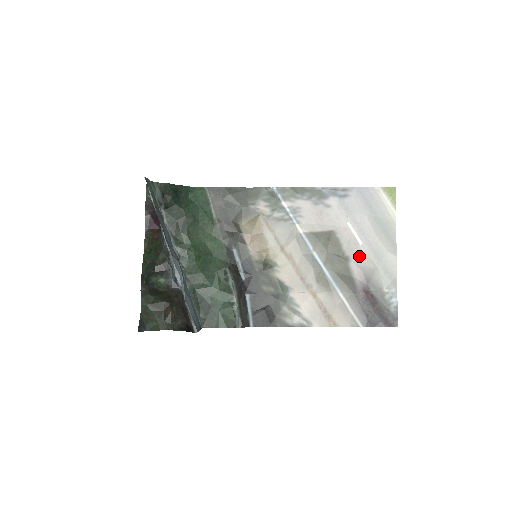
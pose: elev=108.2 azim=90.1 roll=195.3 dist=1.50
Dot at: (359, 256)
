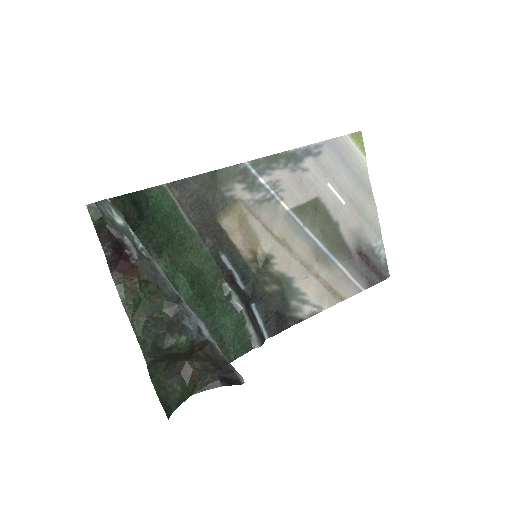
Dot at: (346, 218)
